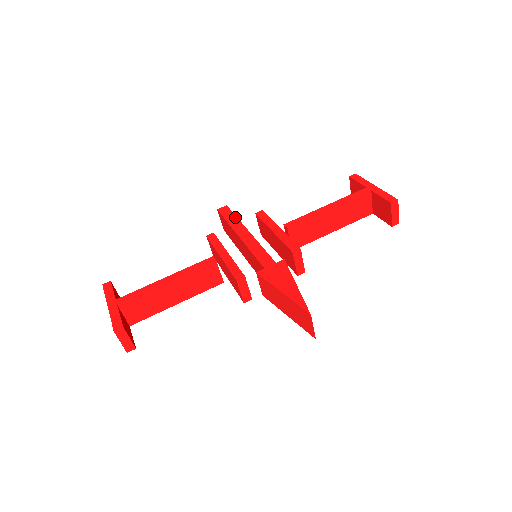
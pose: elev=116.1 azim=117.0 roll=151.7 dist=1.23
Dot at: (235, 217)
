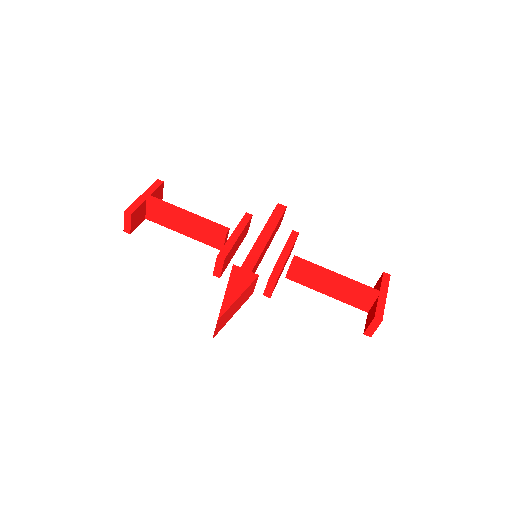
Dot at: (278, 219)
